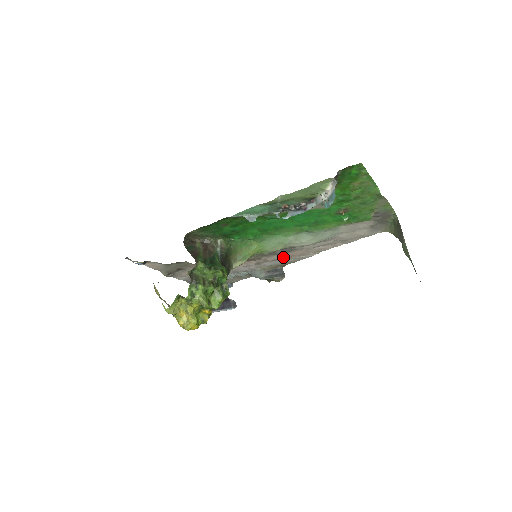
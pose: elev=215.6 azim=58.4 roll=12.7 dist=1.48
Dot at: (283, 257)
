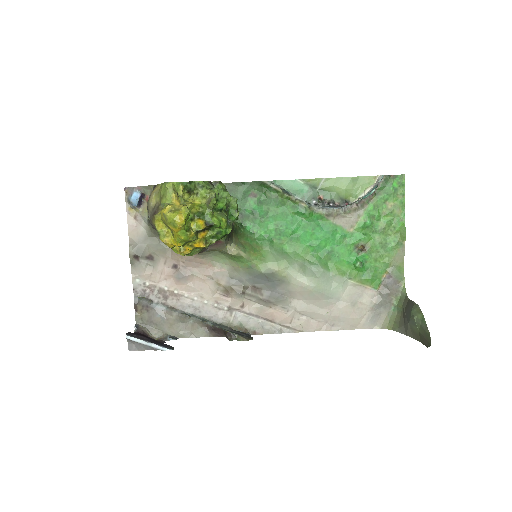
Dot at: (262, 314)
